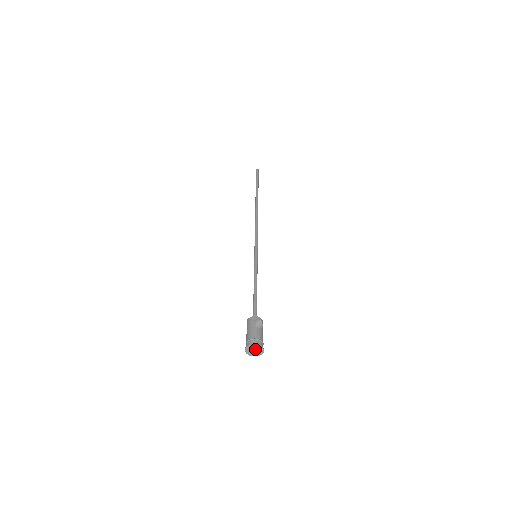
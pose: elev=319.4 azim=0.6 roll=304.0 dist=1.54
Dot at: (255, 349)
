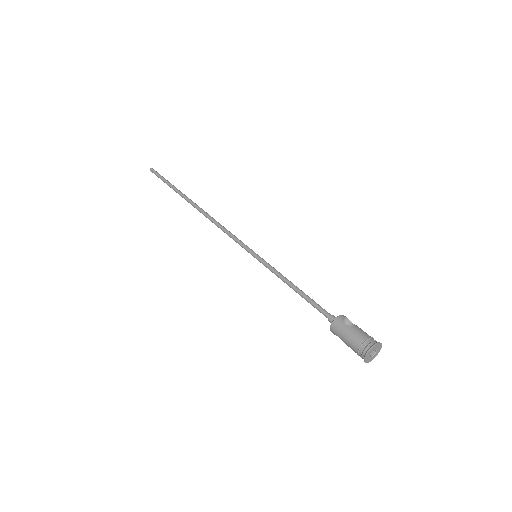
Dot at: occluded
